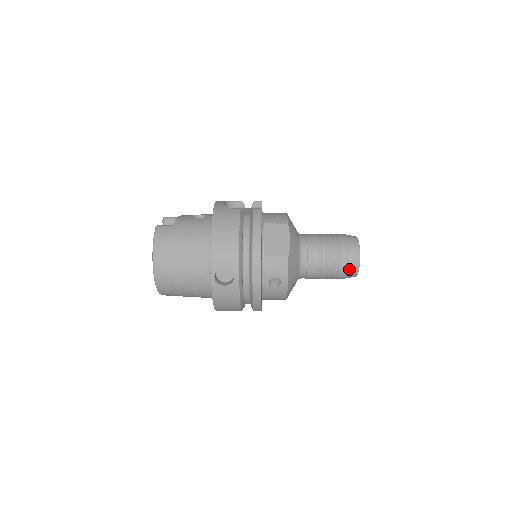
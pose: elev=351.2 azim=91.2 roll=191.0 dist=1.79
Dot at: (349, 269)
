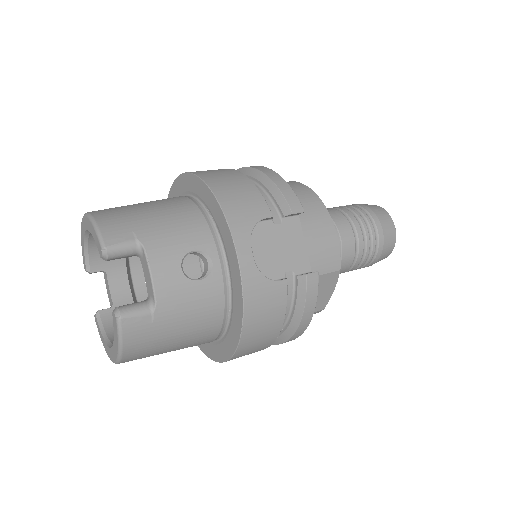
Dot at: occluded
